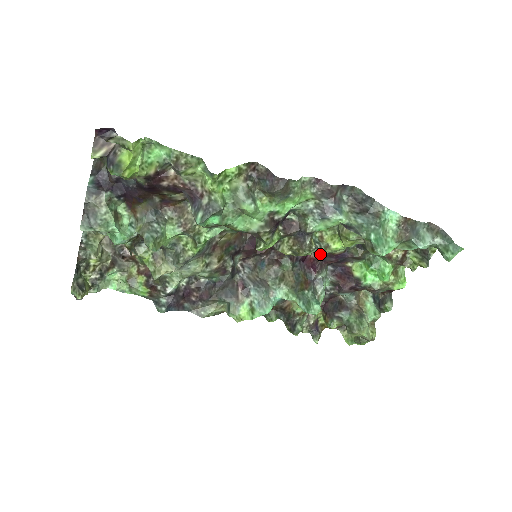
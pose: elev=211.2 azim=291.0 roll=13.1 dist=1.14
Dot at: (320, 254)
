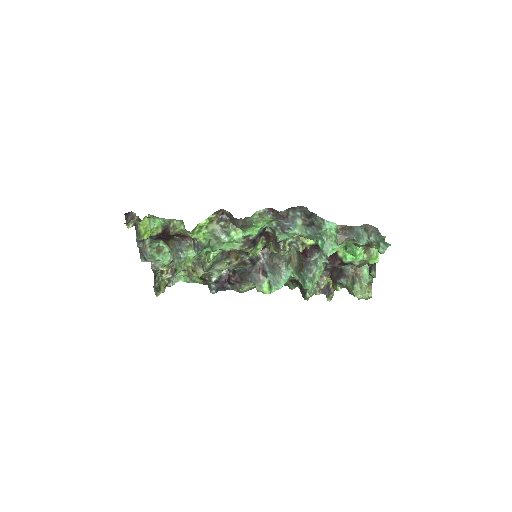
Dot at: (298, 250)
